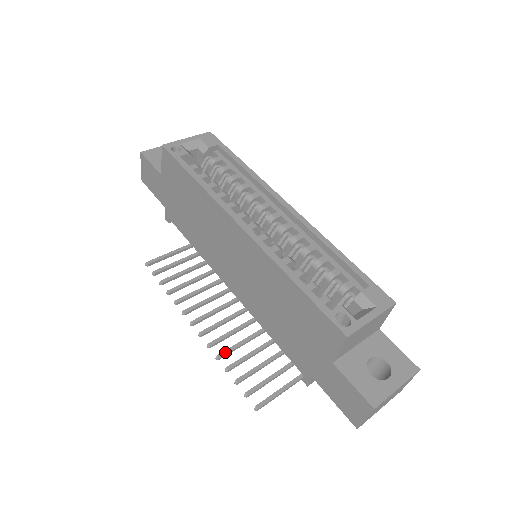
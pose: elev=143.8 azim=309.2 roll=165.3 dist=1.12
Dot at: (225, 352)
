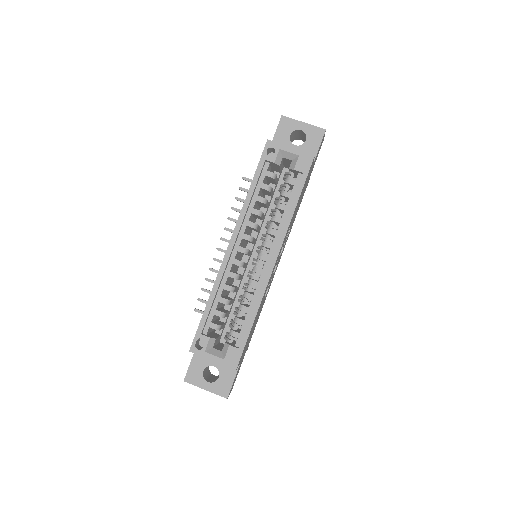
Dot at: (216, 271)
